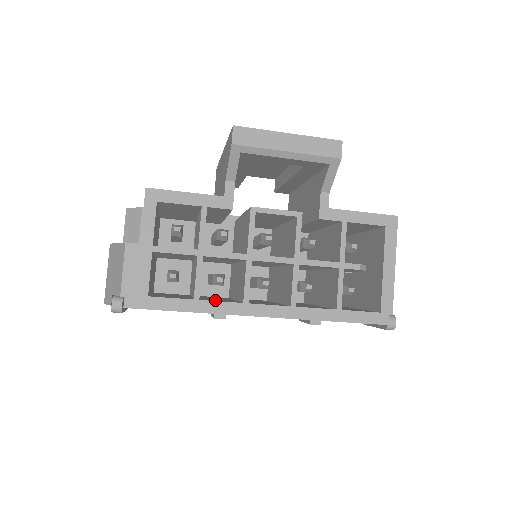
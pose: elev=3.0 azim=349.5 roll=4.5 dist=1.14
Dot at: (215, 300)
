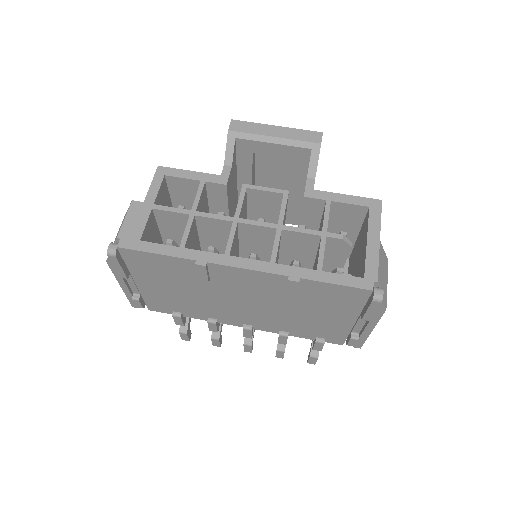
Dot at: occluded
